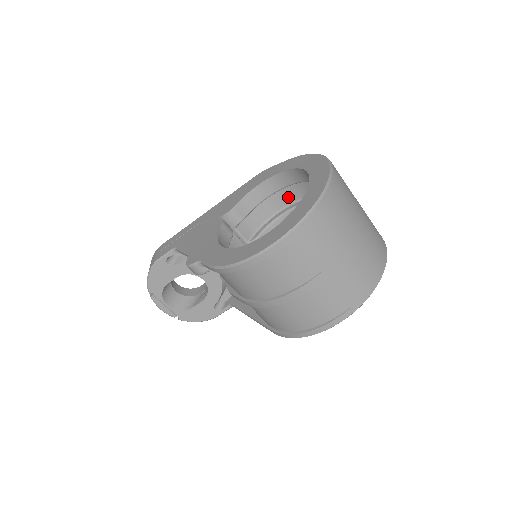
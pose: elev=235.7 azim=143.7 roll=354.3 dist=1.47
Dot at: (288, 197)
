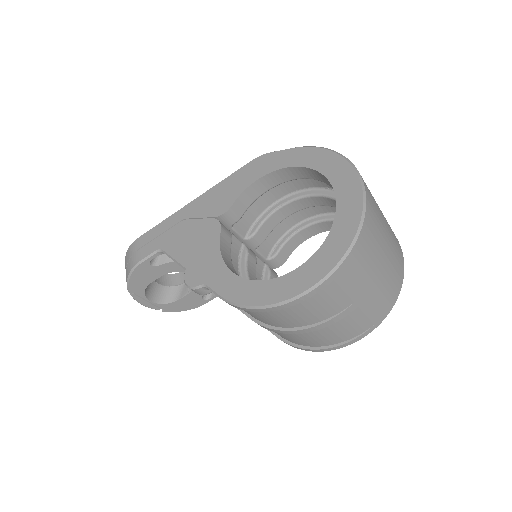
Dot at: (290, 186)
